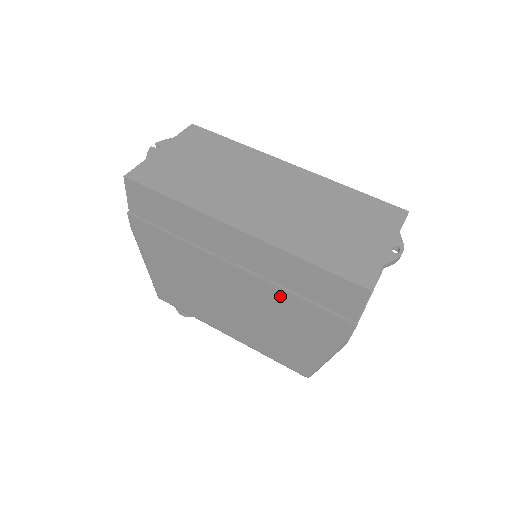
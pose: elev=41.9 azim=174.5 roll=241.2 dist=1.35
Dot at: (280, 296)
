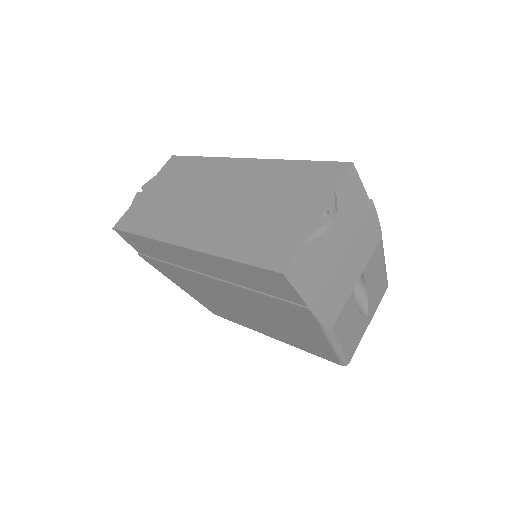
Dot at: (250, 295)
